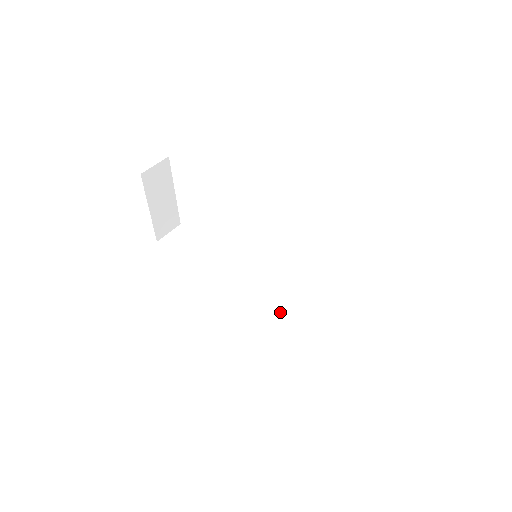
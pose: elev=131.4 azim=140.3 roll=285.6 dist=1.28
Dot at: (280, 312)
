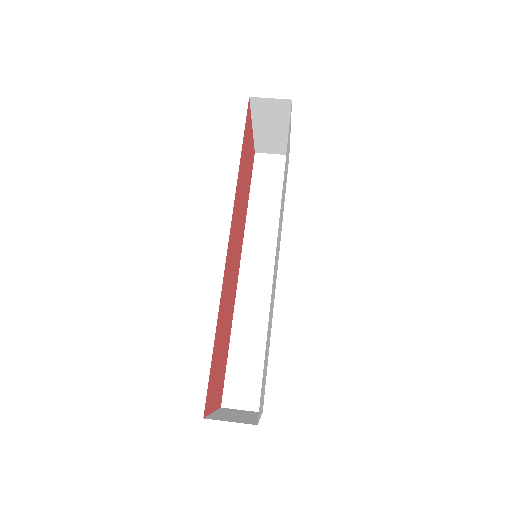
Dot at: (243, 307)
